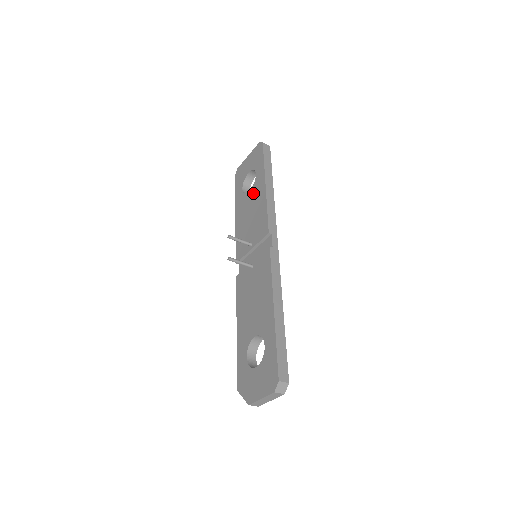
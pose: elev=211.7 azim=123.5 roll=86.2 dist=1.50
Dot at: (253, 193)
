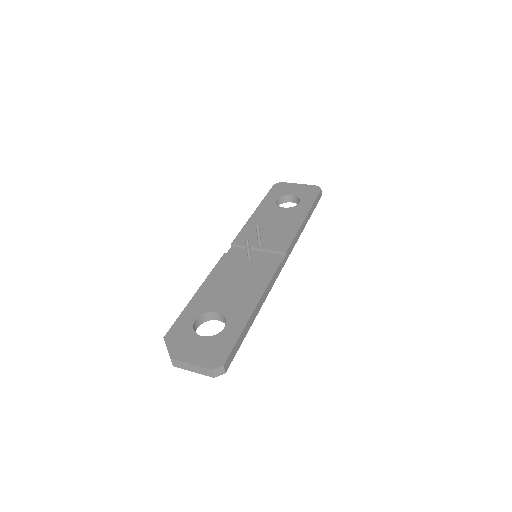
Dot at: (287, 212)
